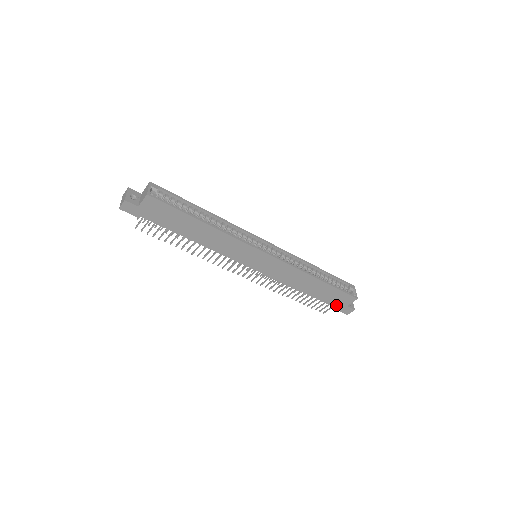
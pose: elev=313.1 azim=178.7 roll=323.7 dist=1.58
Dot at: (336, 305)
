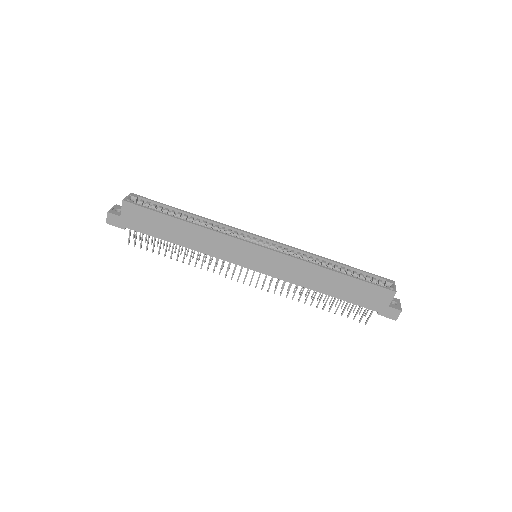
Dot at: (374, 307)
